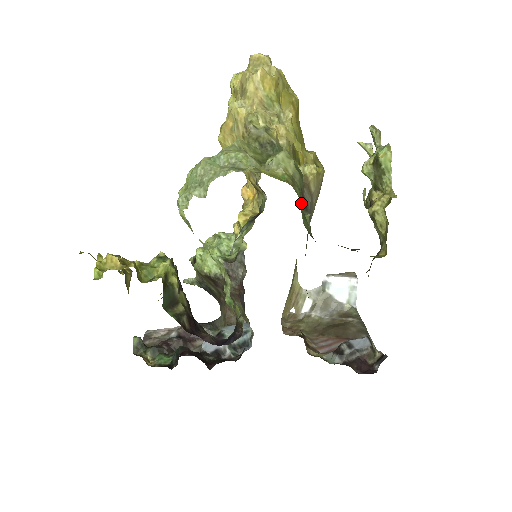
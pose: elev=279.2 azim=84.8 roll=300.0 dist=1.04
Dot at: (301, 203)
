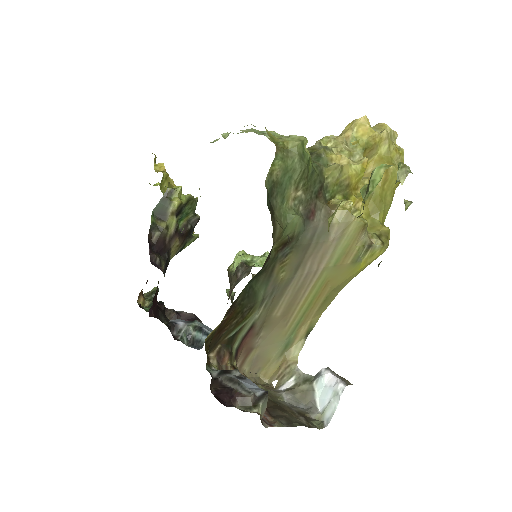
Dot at: (280, 175)
